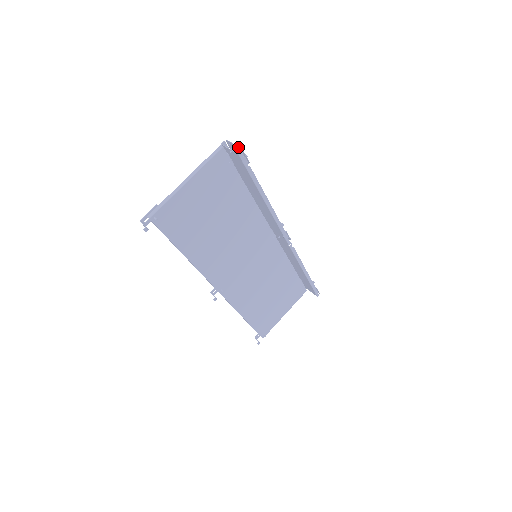
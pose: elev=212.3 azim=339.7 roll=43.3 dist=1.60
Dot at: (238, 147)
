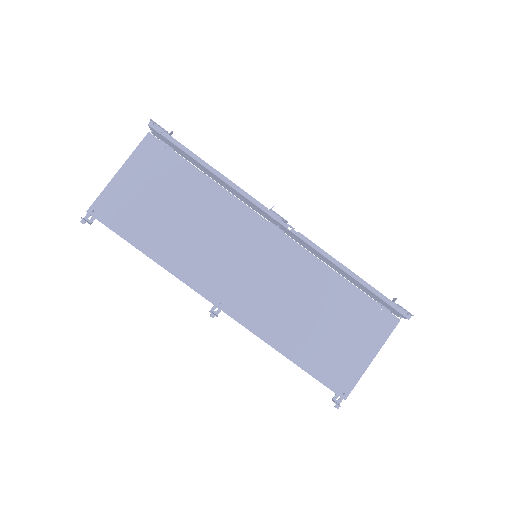
Dot at: (151, 121)
